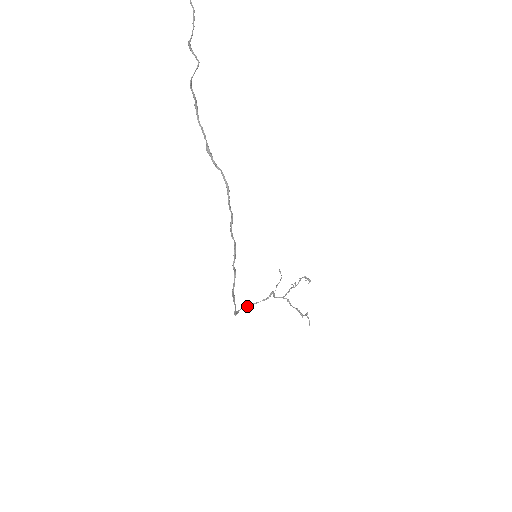
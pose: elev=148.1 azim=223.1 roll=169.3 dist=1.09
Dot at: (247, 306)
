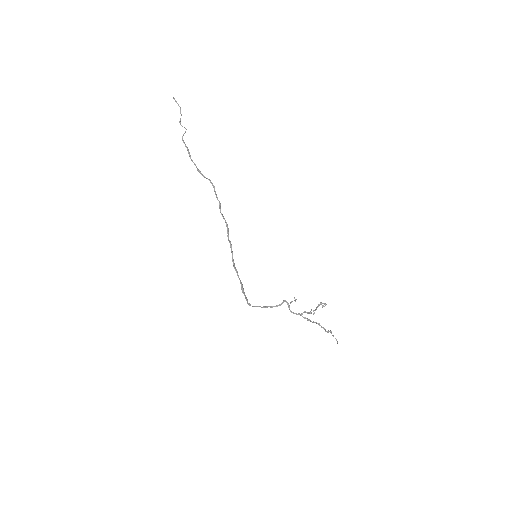
Dot at: (261, 307)
